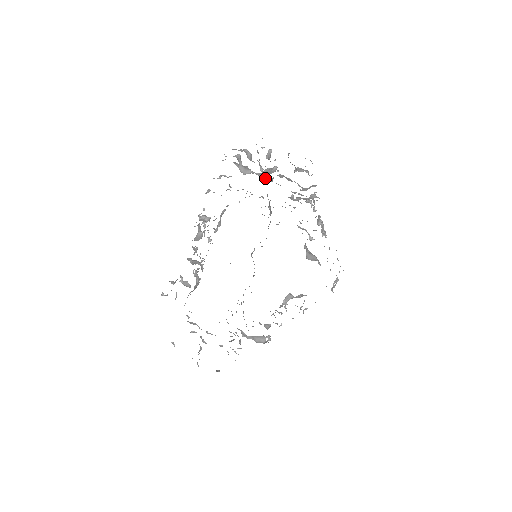
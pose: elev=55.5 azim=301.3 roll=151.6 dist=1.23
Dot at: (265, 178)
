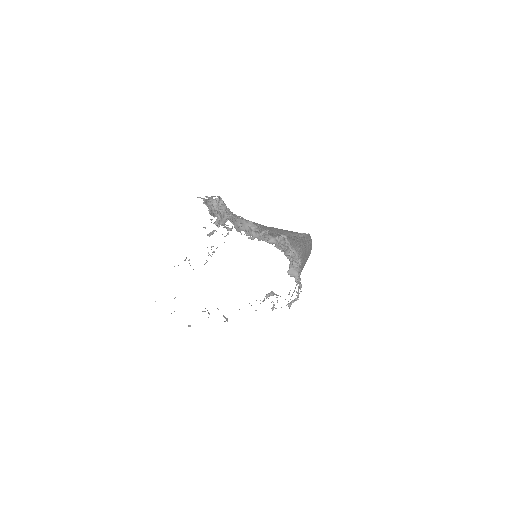
Dot at: (235, 218)
